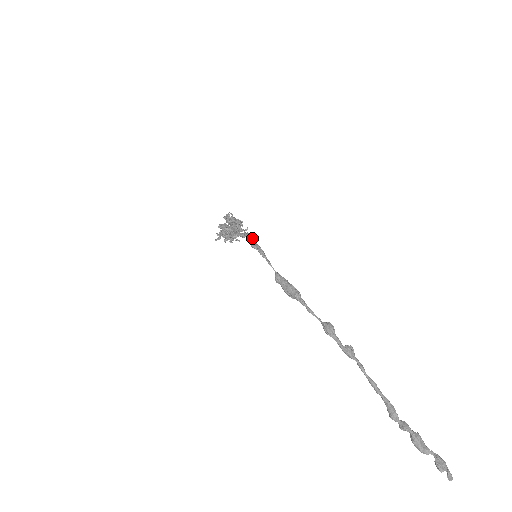
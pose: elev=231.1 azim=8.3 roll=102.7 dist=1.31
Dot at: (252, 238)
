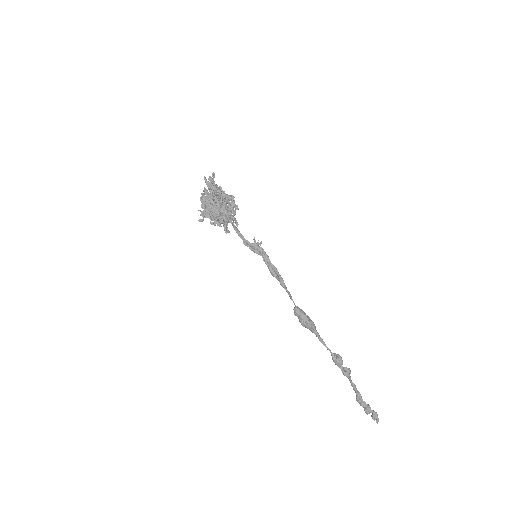
Dot at: occluded
